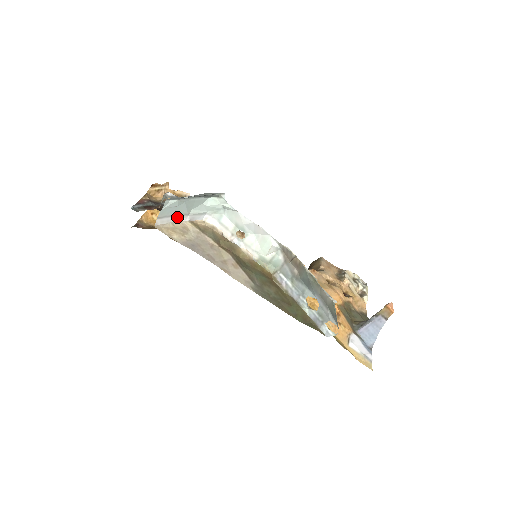
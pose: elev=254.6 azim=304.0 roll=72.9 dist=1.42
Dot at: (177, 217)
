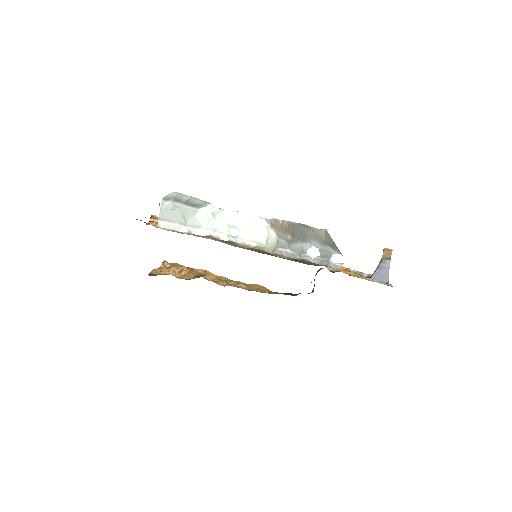
Dot at: (176, 225)
